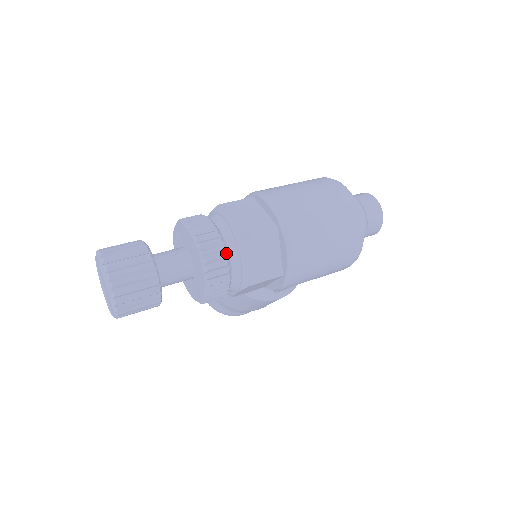
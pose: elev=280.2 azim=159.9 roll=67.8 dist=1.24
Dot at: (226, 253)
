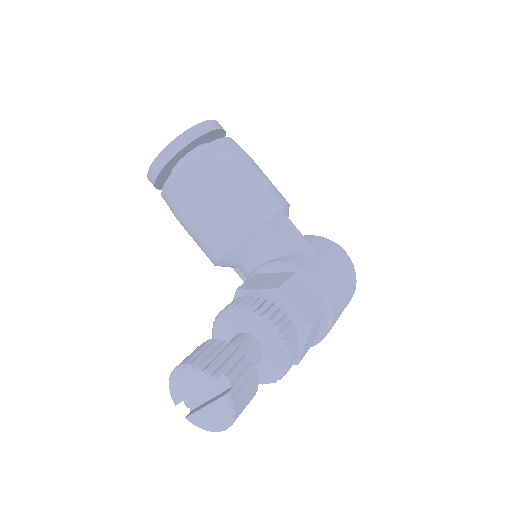
Dot at: occluded
